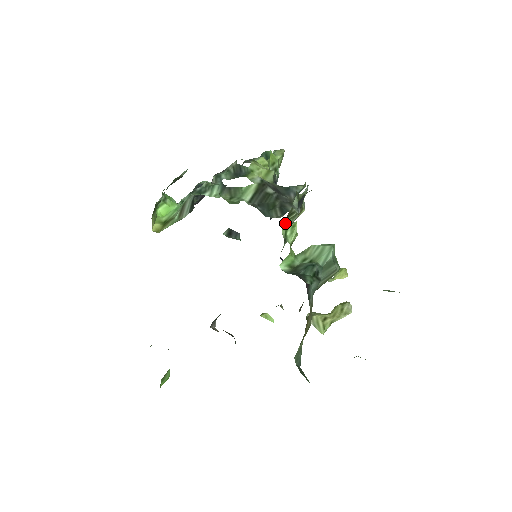
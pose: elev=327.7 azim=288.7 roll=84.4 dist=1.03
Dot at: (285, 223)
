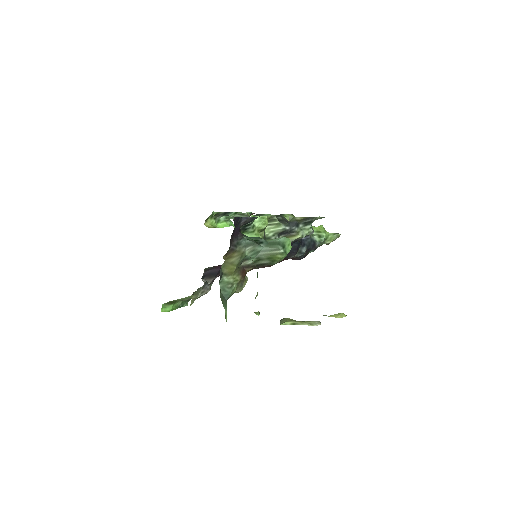
Dot at: (269, 226)
